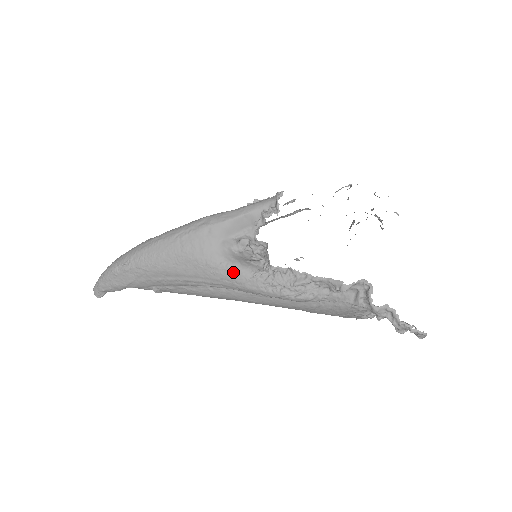
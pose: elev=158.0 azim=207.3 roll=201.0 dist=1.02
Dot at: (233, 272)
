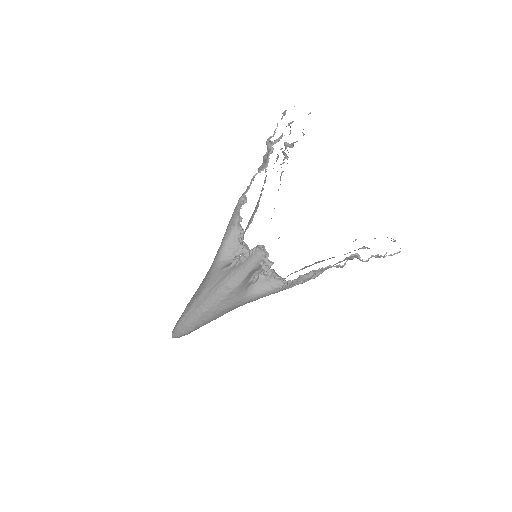
Dot at: (265, 295)
